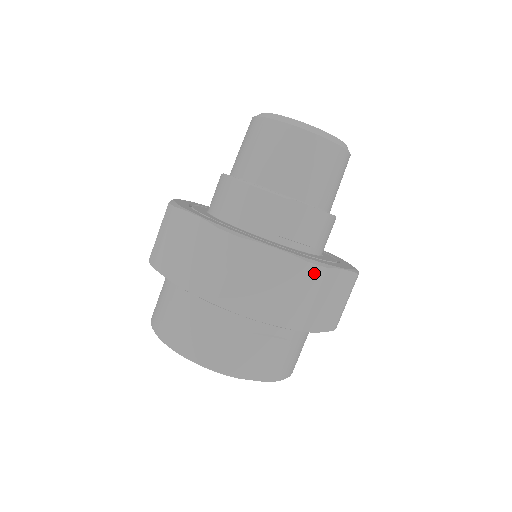
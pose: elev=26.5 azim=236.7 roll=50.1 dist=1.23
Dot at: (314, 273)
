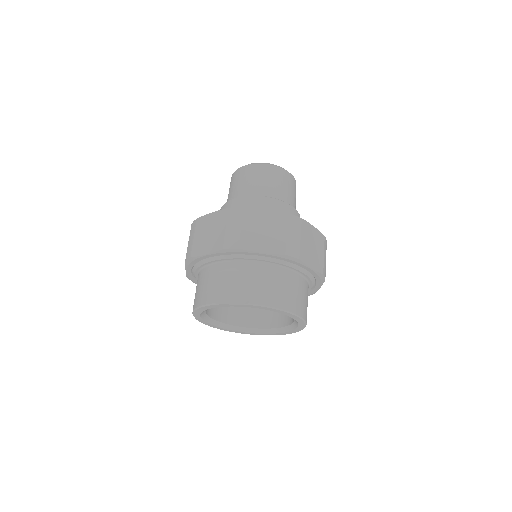
Dot at: (235, 212)
